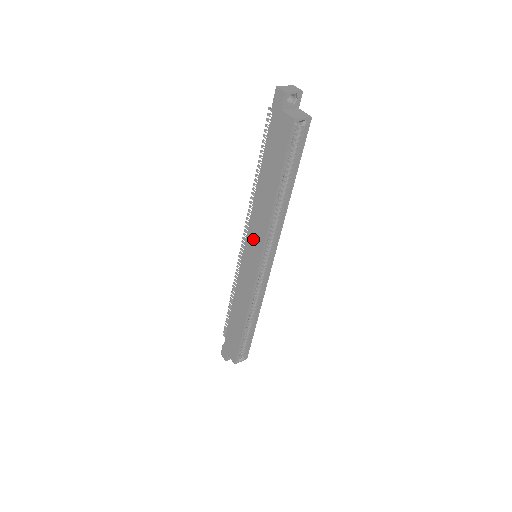
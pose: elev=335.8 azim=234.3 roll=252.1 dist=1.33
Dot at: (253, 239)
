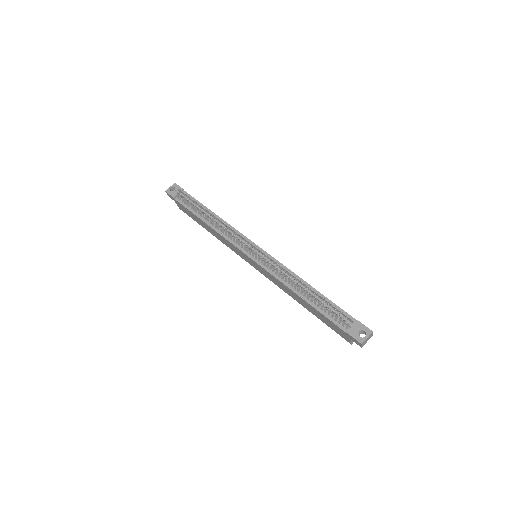
Dot at: (265, 273)
